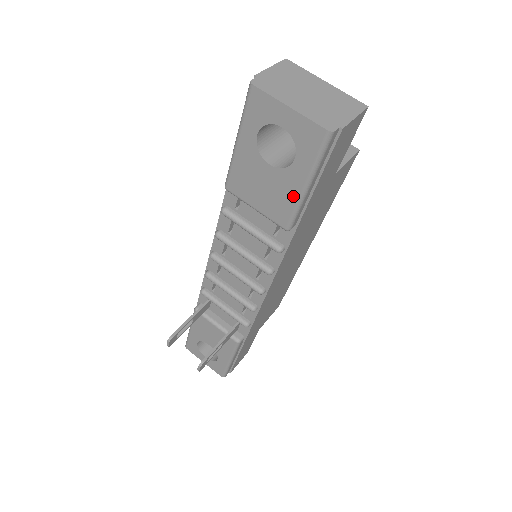
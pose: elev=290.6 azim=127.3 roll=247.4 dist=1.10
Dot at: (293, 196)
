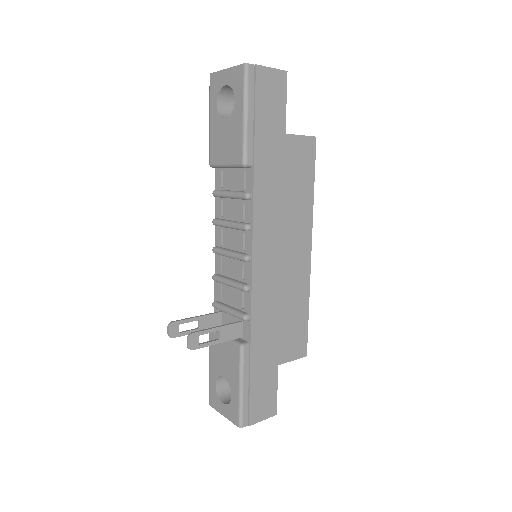
Dot at: (240, 130)
